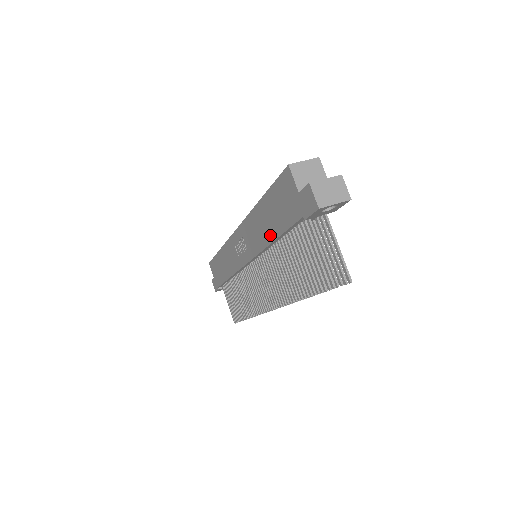
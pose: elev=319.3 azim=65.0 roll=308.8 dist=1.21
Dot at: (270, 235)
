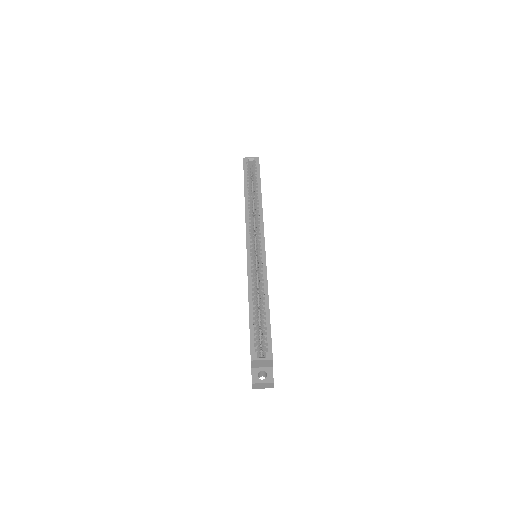
Dot at: occluded
